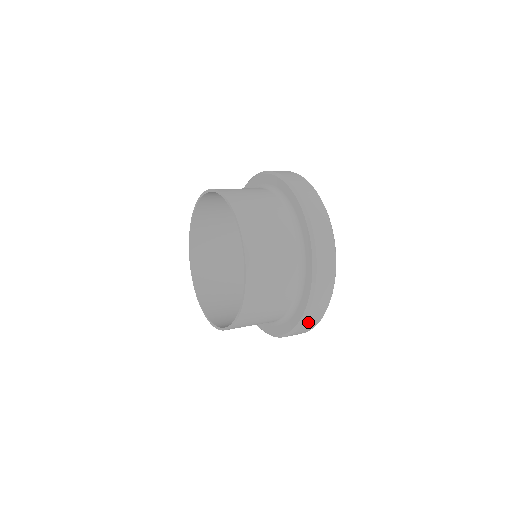
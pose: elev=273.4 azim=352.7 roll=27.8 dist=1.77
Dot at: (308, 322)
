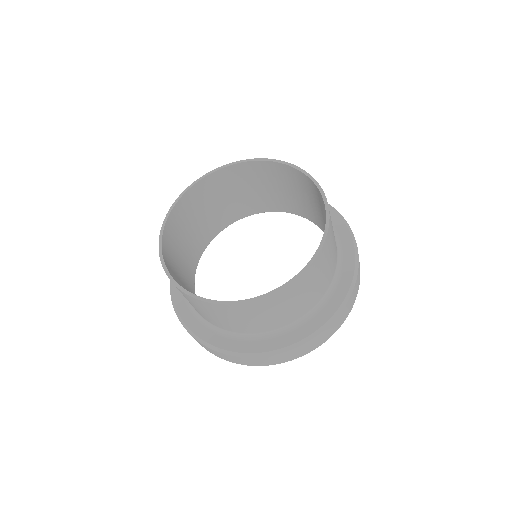
Dot at: occluded
